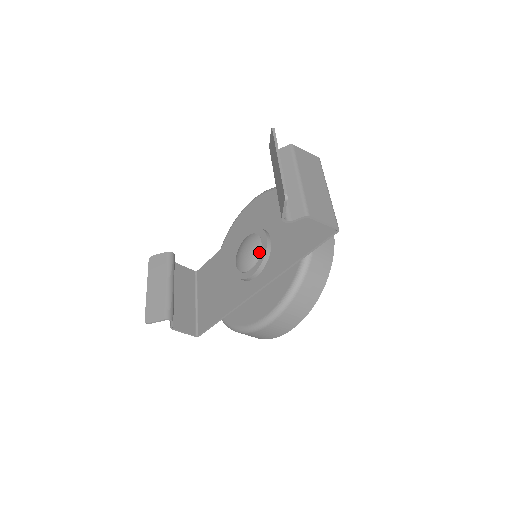
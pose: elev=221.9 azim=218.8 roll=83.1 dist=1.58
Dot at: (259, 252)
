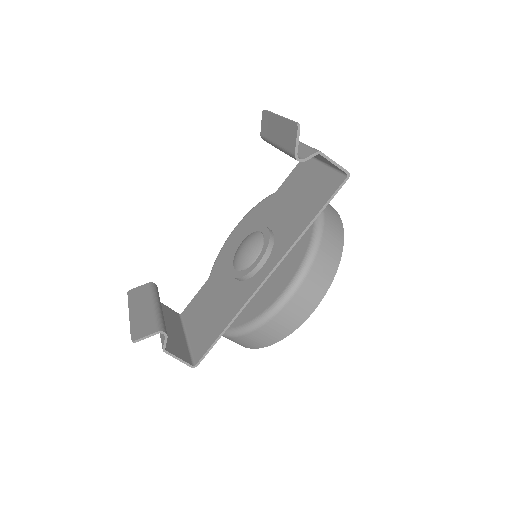
Dot at: (262, 240)
